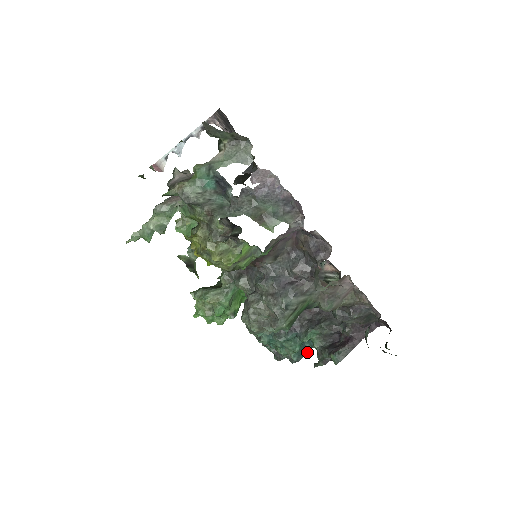
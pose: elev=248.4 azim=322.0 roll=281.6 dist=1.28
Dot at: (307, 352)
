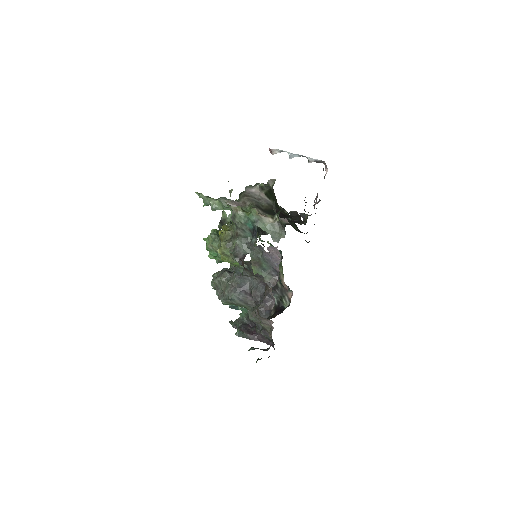
Dot at: occluded
